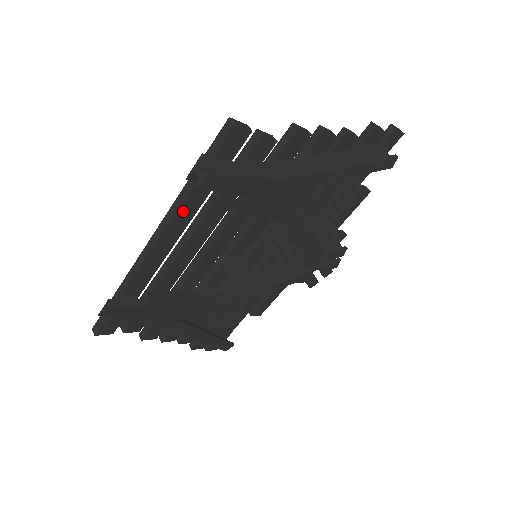
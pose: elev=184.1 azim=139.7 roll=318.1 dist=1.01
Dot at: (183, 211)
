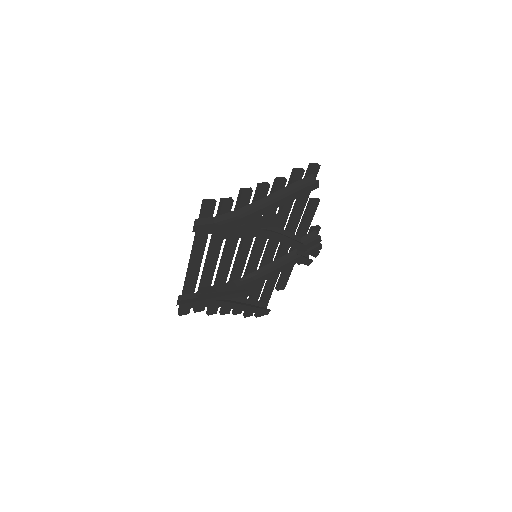
Dot at: (198, 246)
